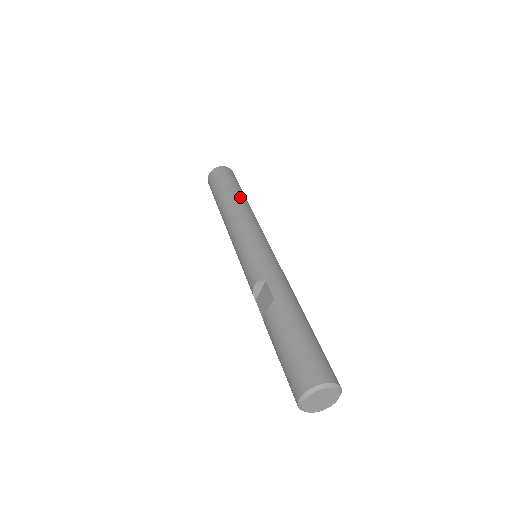
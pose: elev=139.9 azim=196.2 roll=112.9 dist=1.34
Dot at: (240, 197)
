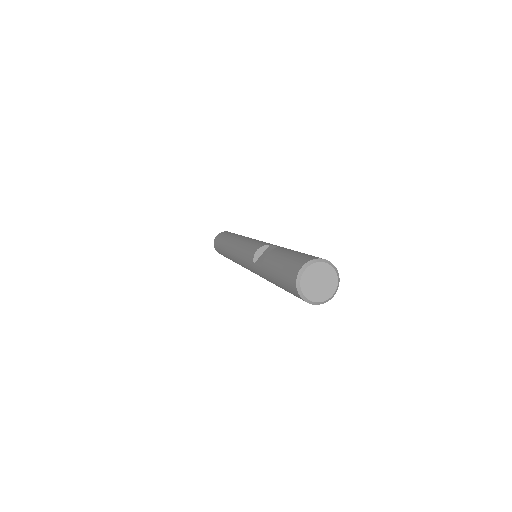
Dot at: occluded
